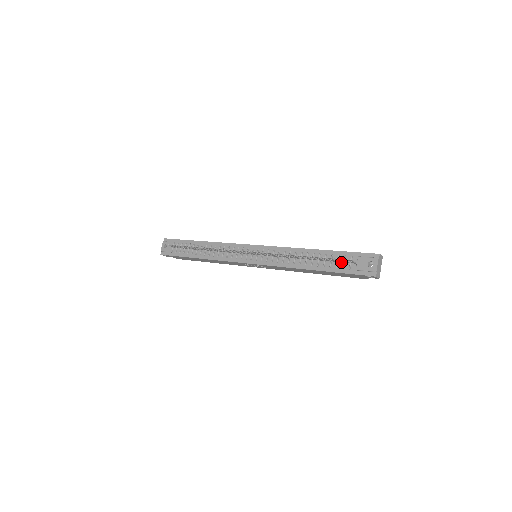
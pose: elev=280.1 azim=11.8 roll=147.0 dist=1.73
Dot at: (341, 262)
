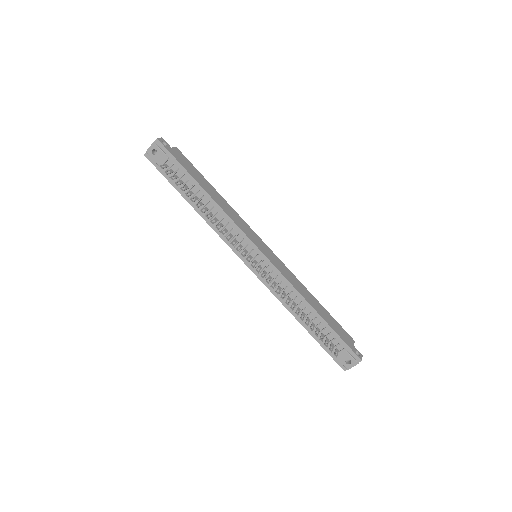
Dot at: (328, 339)
